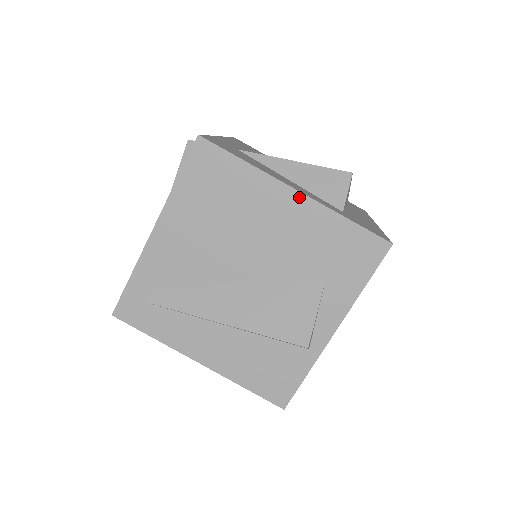
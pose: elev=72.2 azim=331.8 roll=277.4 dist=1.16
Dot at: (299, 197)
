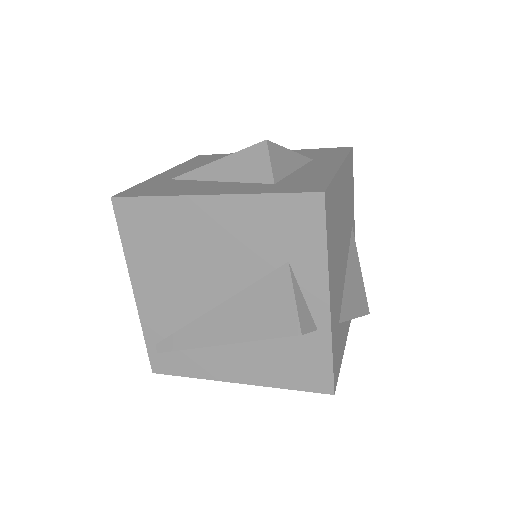
Dot at: (215, 200)
